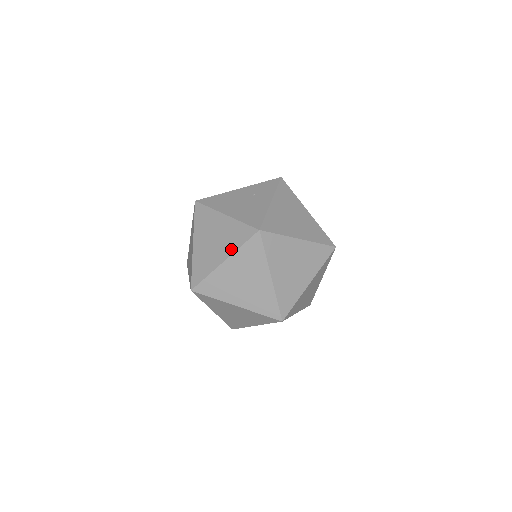
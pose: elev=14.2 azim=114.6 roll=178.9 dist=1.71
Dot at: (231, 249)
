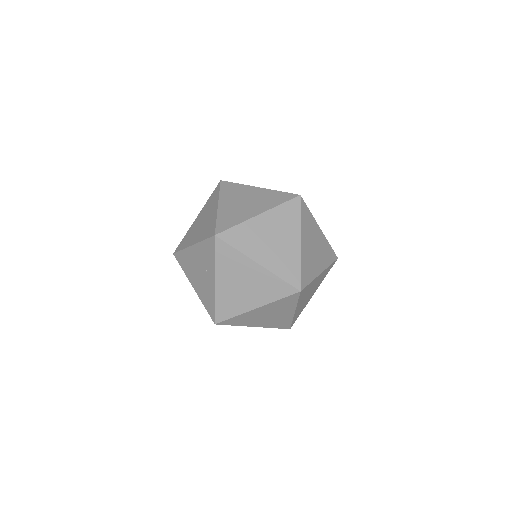
Dot at: (268, 206)
